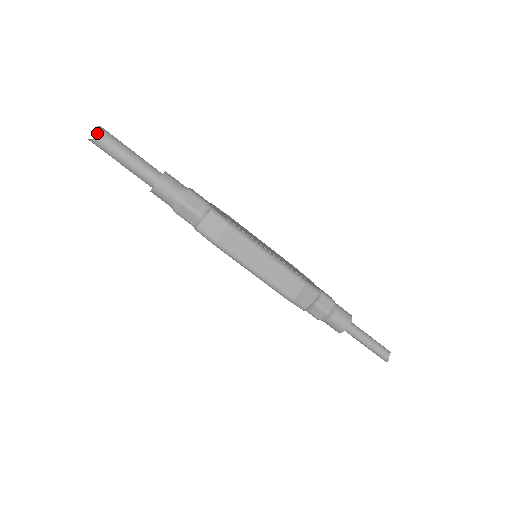
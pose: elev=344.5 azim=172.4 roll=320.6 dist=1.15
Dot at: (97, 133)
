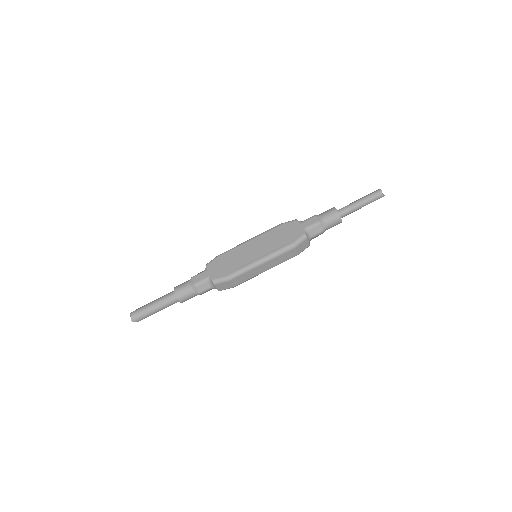
Dot at: (135, 321)
